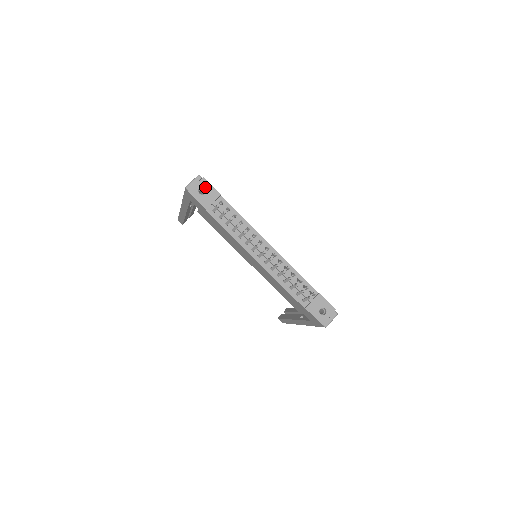
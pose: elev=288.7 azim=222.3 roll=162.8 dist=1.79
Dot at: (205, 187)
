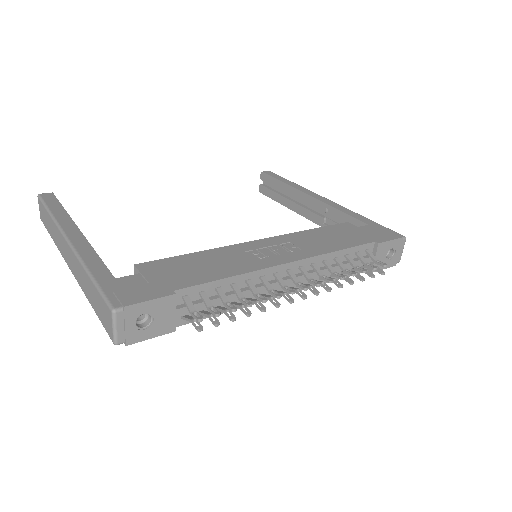
Dot at: (142, 314)
